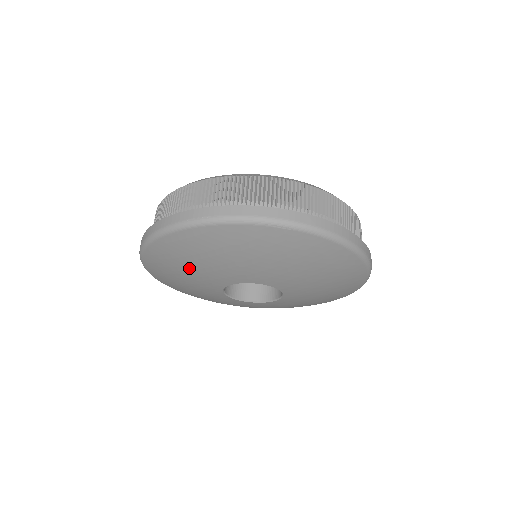
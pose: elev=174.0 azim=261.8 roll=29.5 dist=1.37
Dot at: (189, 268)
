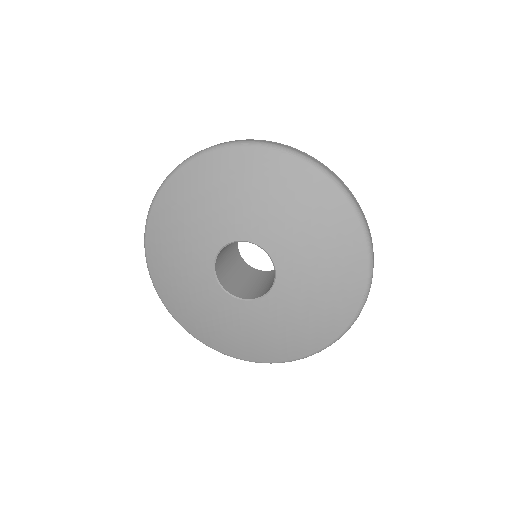
Dot at: (189, 217)
